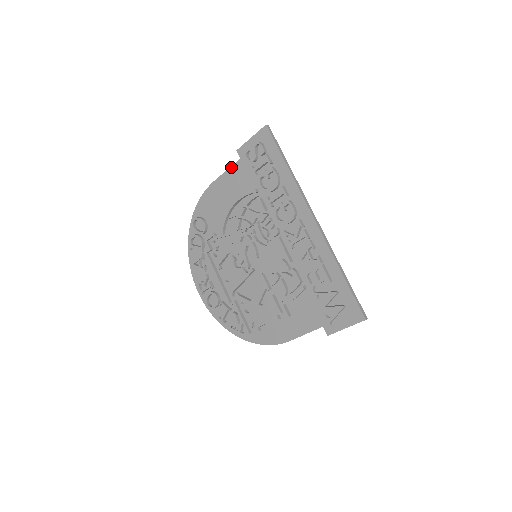
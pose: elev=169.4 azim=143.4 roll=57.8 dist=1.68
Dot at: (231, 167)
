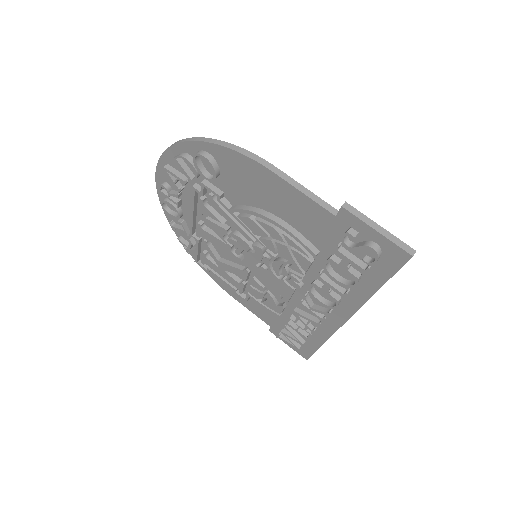
Dot at: (313, 202)
